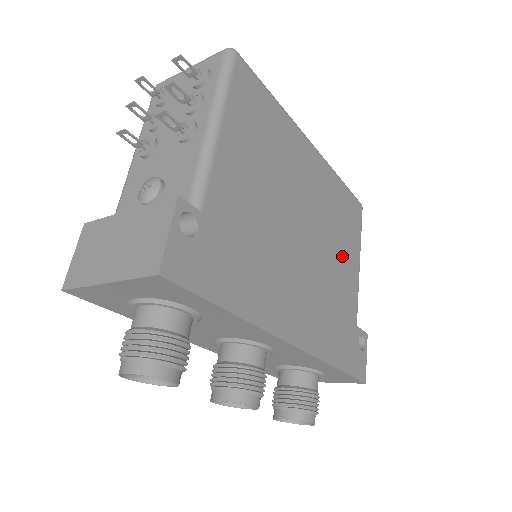
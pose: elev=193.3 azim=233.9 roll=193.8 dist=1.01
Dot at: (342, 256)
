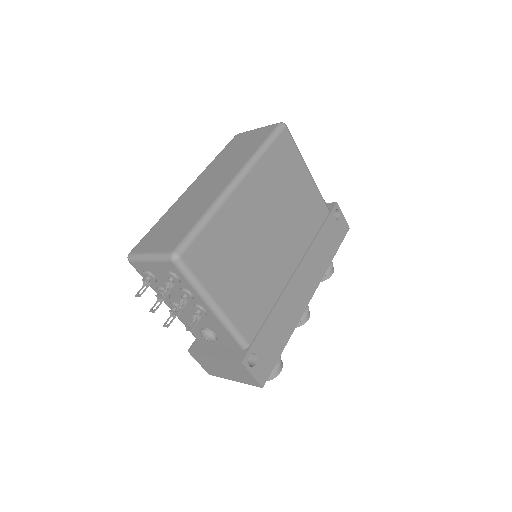
Dot at: (299, 197)
